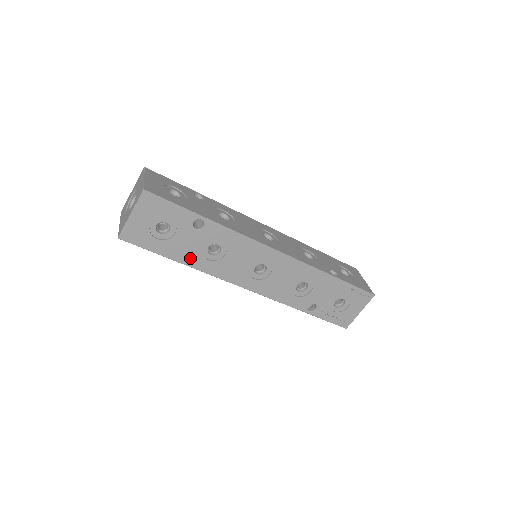
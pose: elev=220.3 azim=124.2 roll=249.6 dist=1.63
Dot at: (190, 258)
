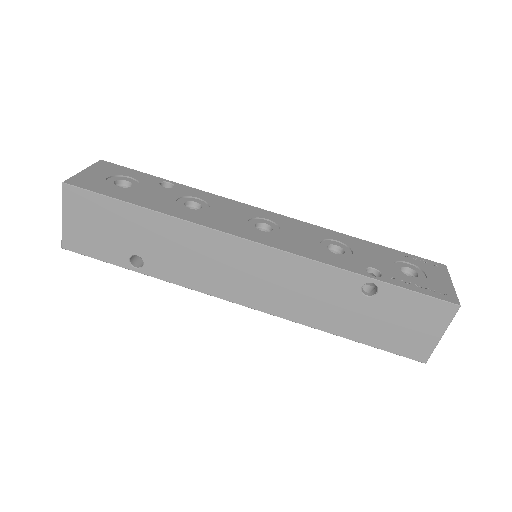
Dot at: (162, 207)
